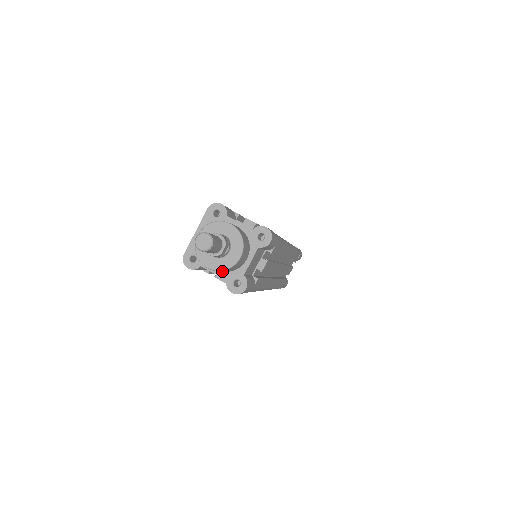
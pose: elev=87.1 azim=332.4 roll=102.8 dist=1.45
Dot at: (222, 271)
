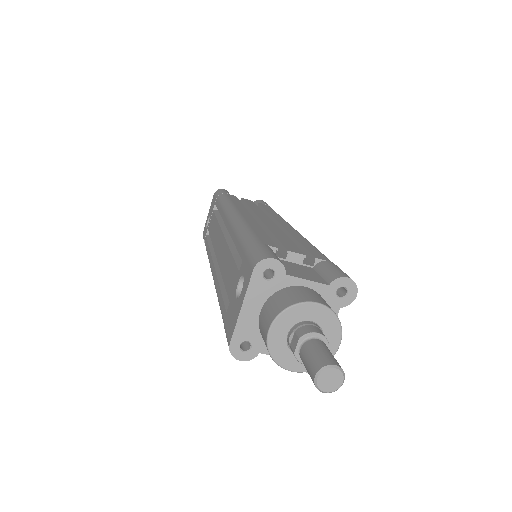
Dot at: occluded
